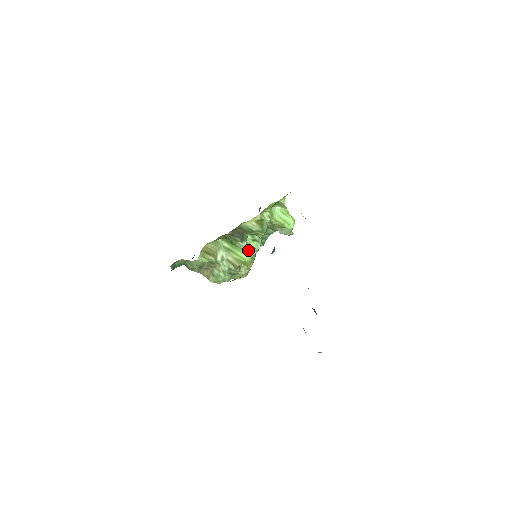
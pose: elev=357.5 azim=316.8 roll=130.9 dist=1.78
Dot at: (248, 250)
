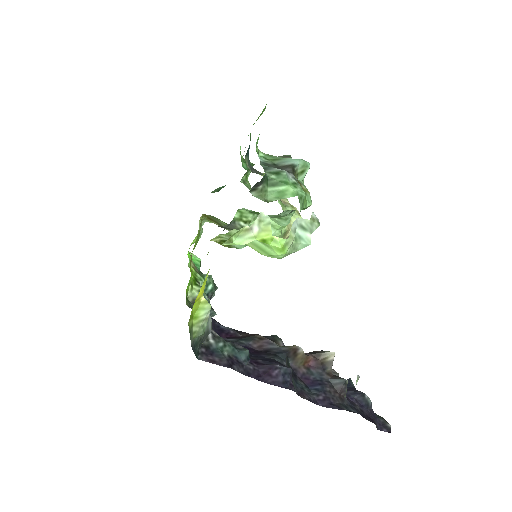
Dot at: occluded
